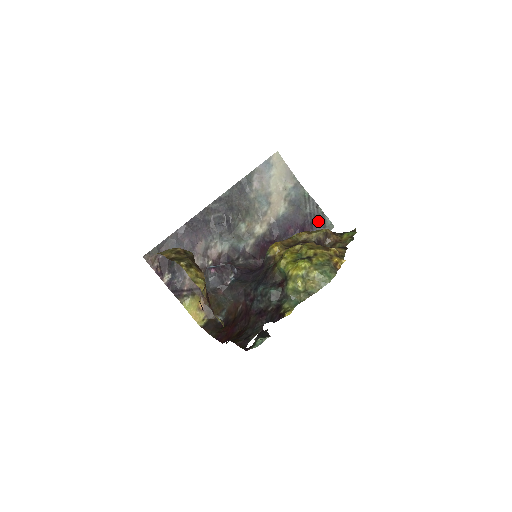
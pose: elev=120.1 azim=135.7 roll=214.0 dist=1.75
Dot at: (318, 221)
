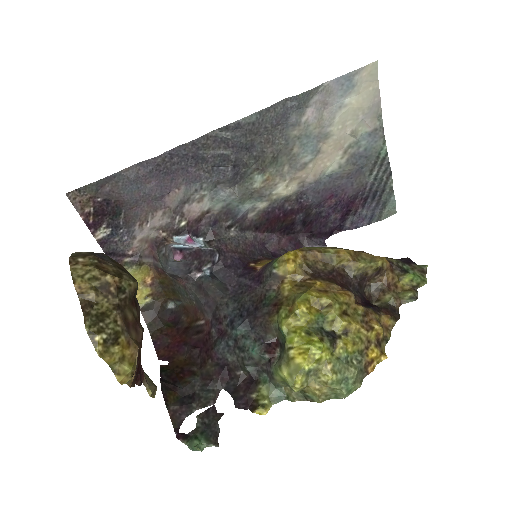
Dot at: (378, 198)
